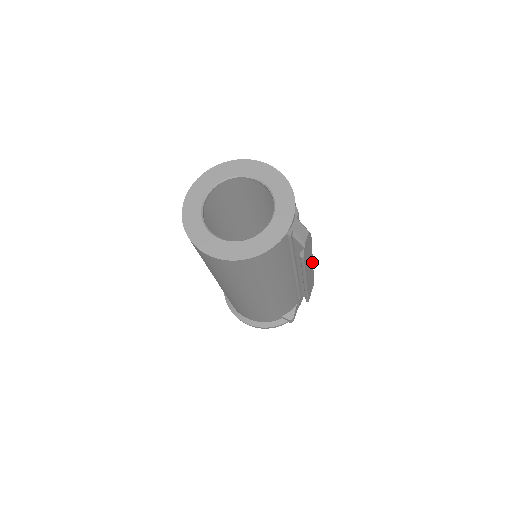
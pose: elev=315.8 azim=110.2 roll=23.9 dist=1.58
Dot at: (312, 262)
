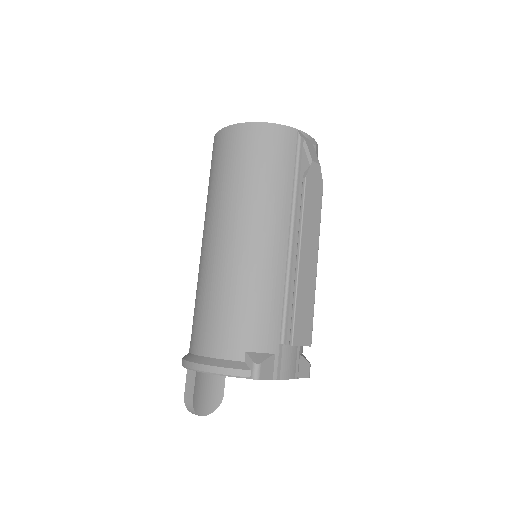
Dot at: (316, 261)
